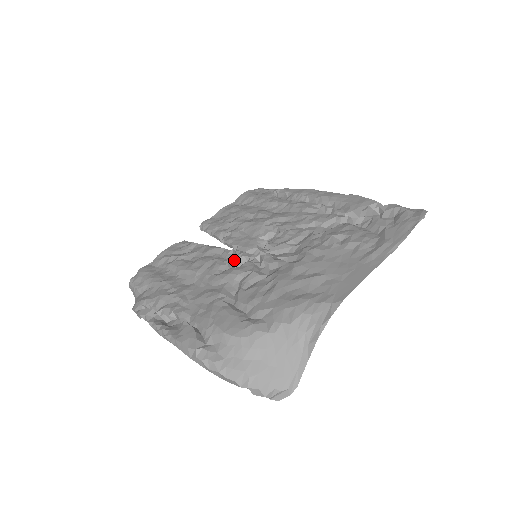
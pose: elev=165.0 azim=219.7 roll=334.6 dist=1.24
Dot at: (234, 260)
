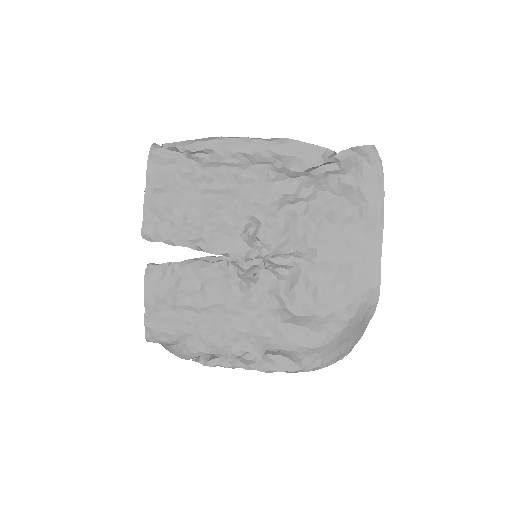
Dot at: (240, 271)
